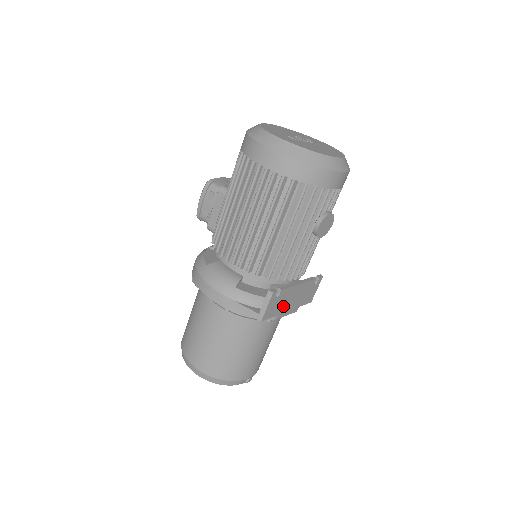
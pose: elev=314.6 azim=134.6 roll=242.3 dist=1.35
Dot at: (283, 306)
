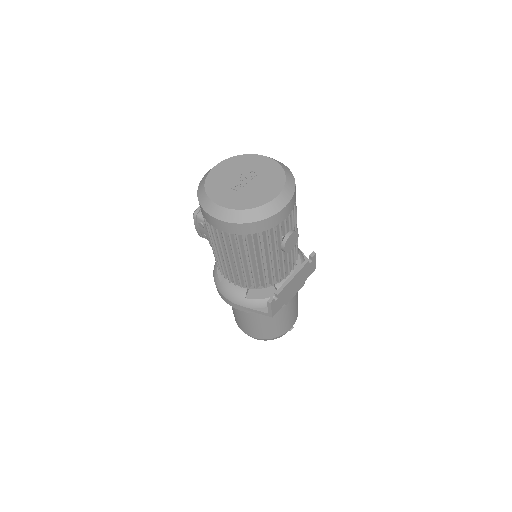
Dot at: (287, 296)
